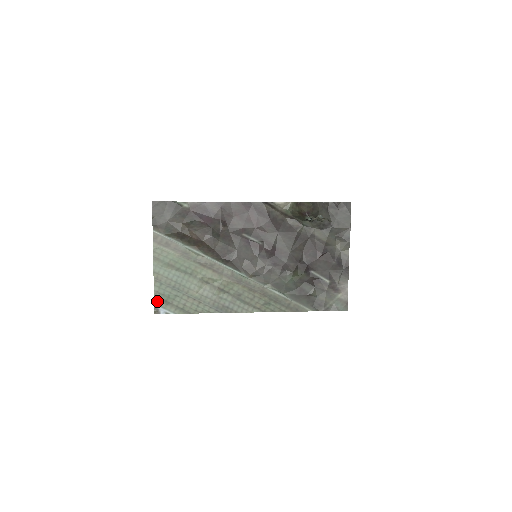
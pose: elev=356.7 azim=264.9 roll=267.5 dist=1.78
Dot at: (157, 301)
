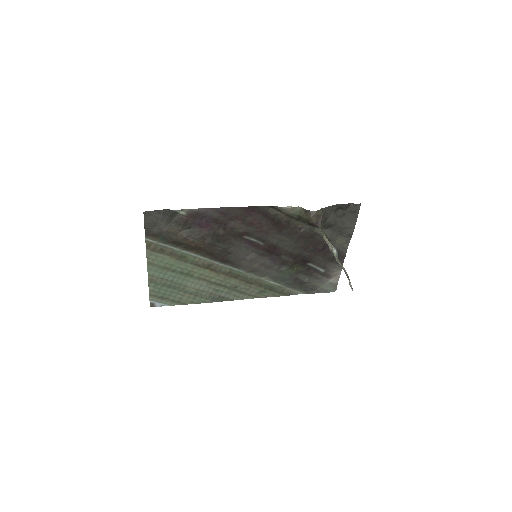
Dot at: (152, 298)
